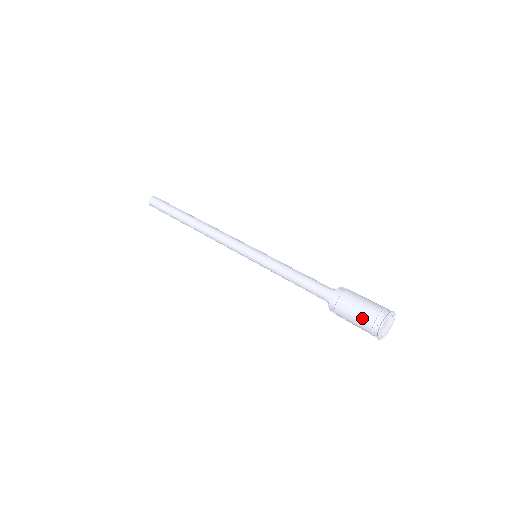
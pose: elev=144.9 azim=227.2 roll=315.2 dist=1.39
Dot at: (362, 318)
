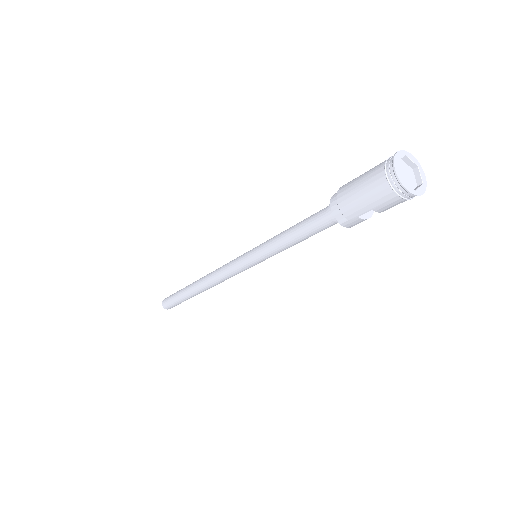
Dot at: (369, 180)
